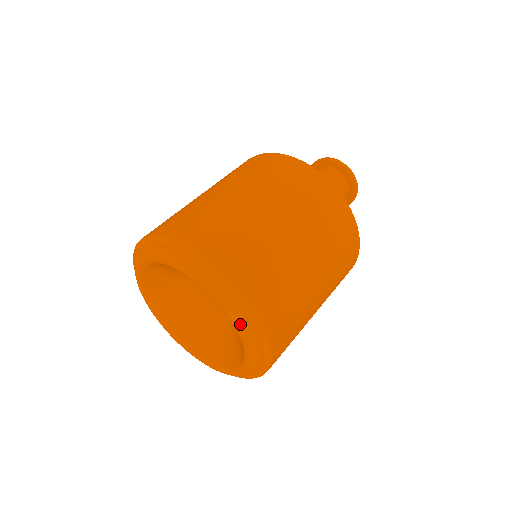
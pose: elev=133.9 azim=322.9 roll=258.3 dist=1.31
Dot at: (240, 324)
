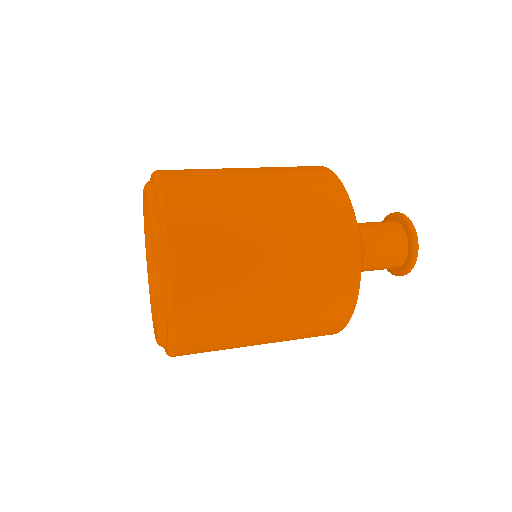
Dot at: (146, 186)
